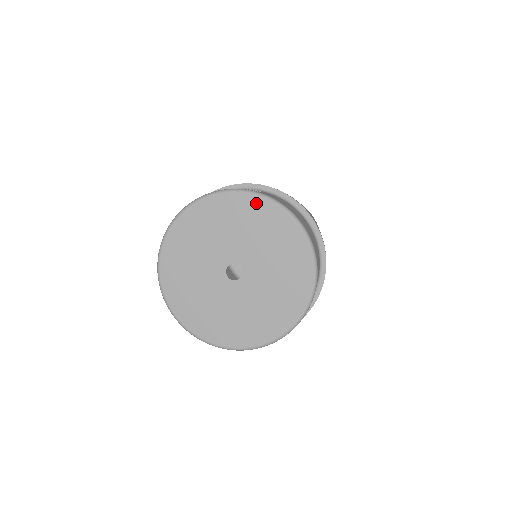
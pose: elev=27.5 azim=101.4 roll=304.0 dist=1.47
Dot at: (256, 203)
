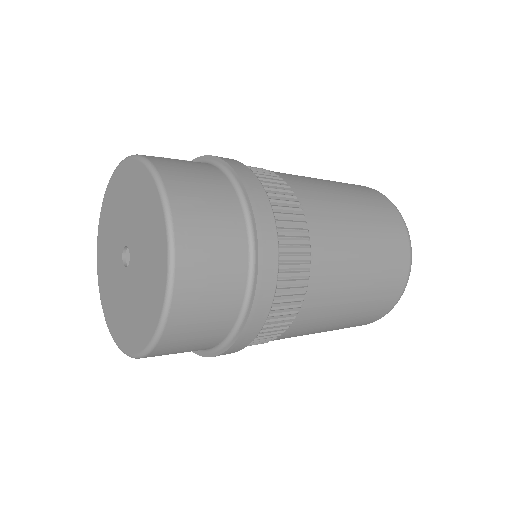
Dot at: (134, 168)
